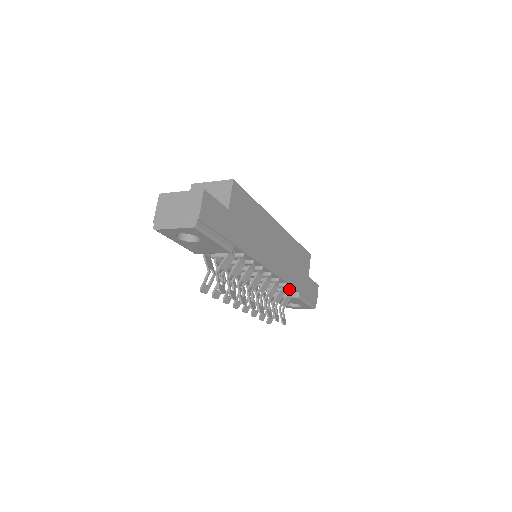
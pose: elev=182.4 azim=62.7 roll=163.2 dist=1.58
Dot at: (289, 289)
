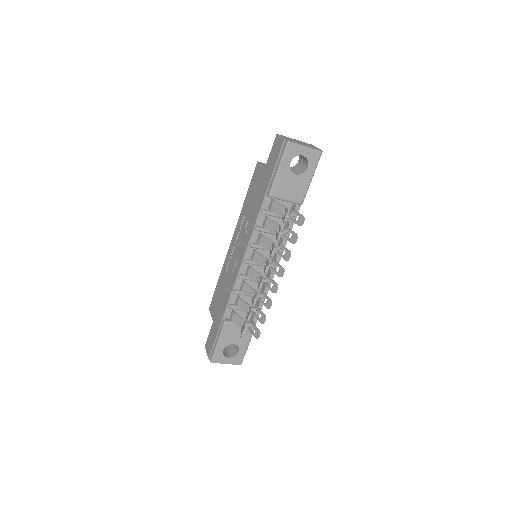
Dot at: occluded
